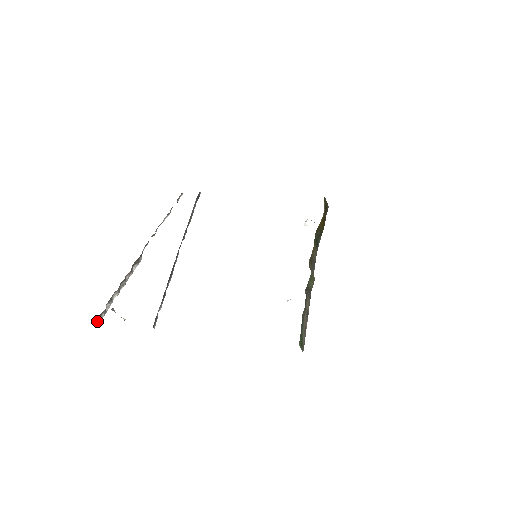
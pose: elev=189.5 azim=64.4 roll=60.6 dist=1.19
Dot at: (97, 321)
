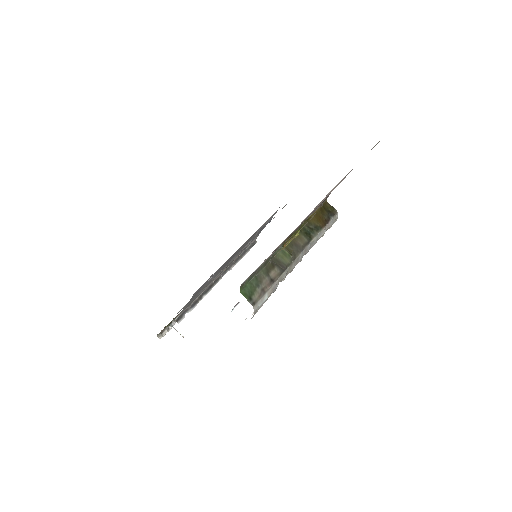
Dot at: (160, 335)
